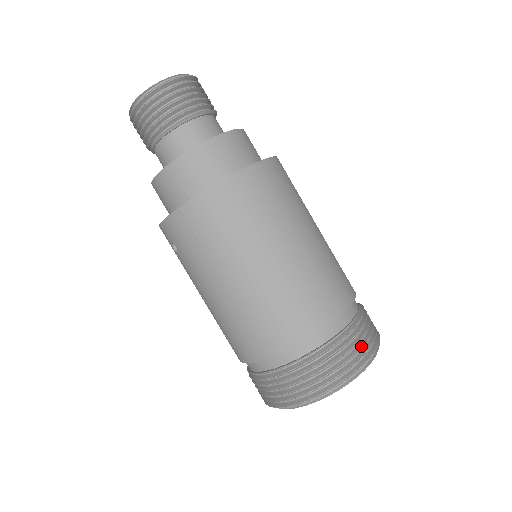
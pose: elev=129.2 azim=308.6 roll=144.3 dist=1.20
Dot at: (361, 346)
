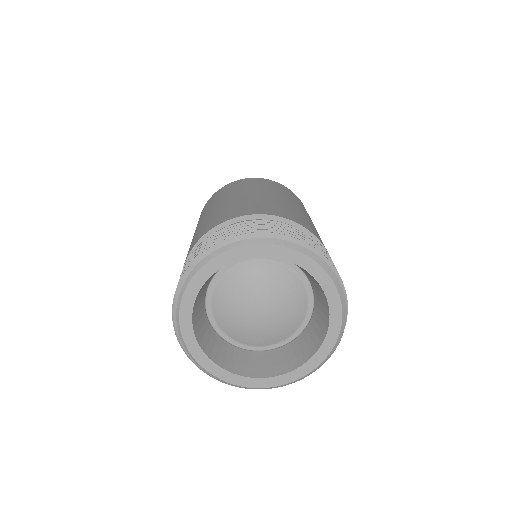
Dot at: (282, 230)
